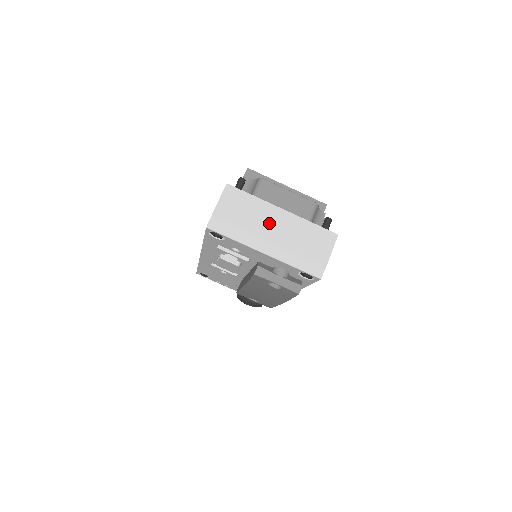
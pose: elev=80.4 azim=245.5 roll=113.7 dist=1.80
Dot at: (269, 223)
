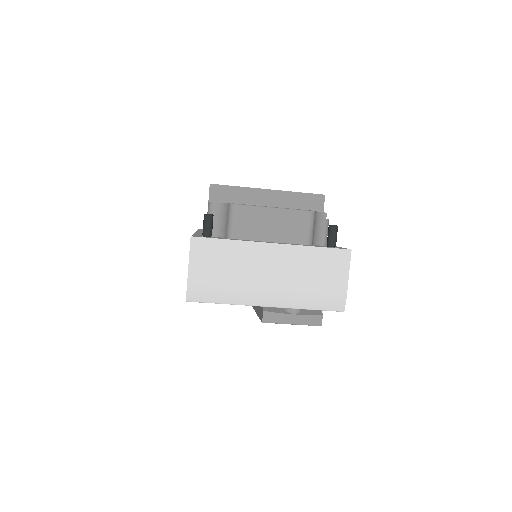
Dot at: (261, 268)
